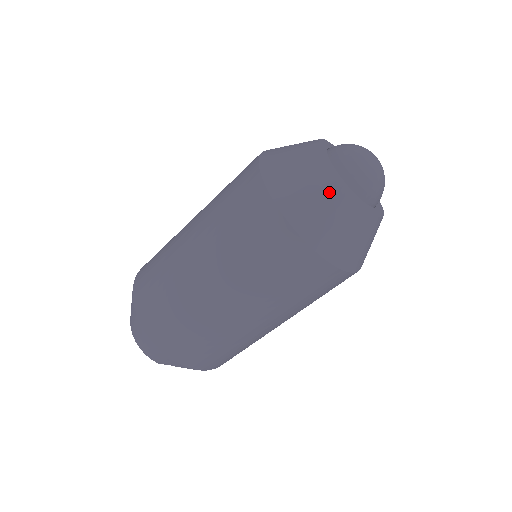
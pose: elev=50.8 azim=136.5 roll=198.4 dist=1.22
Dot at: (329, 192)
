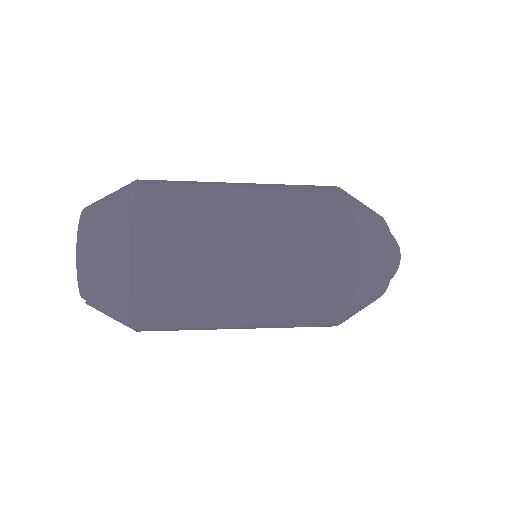
Dot at: (385, 274)
